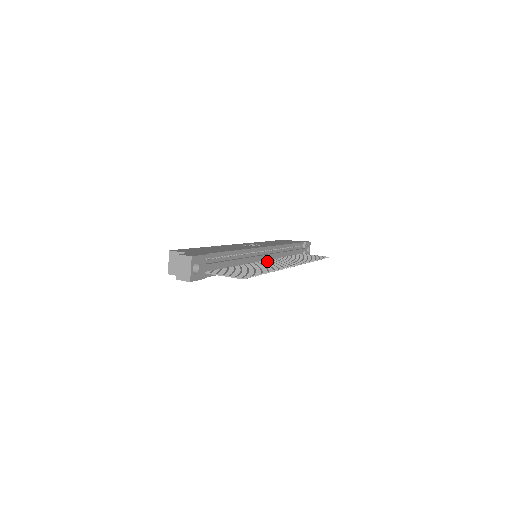
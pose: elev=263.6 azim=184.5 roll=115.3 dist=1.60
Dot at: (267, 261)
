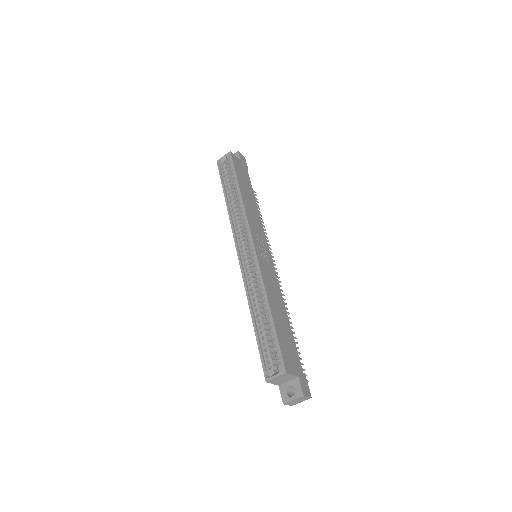
Dot at: occluded
